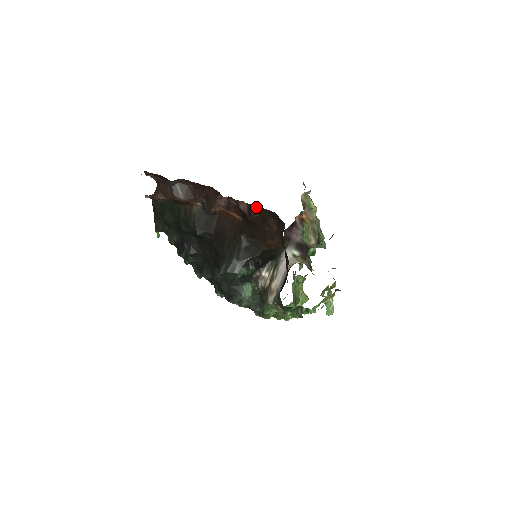
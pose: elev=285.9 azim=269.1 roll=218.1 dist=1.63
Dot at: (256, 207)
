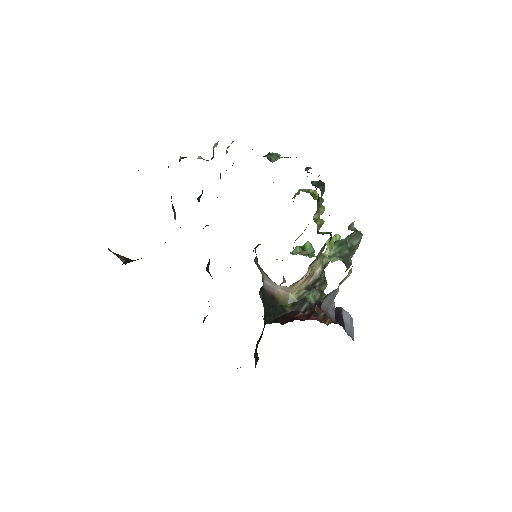
Dot at: occluded
